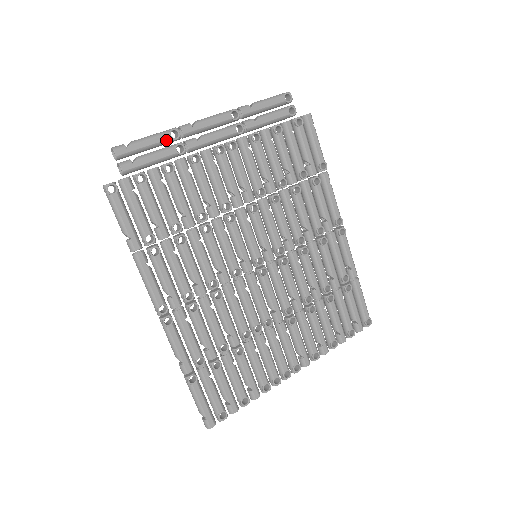
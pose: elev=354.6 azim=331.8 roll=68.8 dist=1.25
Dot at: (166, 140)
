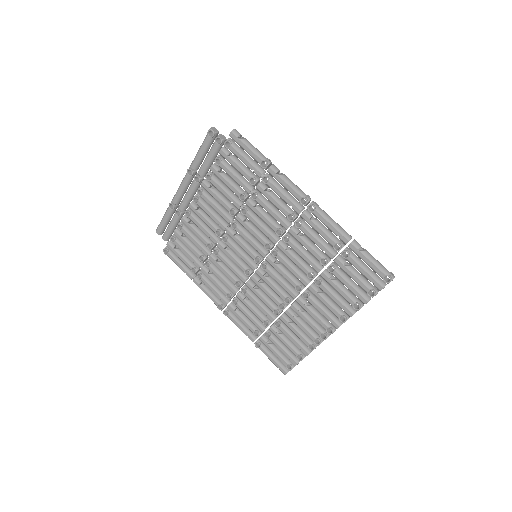
Dot at: (170, 212)
